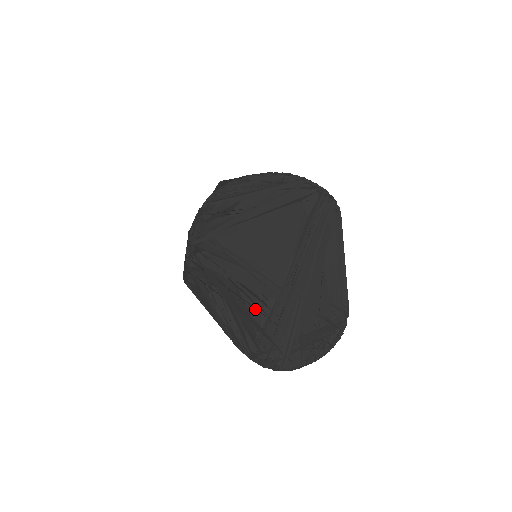
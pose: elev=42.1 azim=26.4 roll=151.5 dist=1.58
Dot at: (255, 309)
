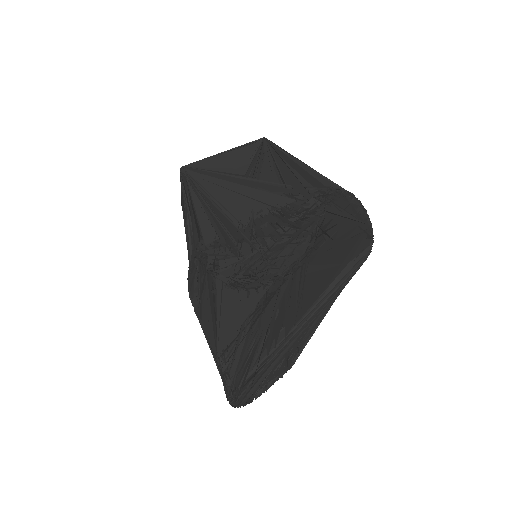
Dot at: (267, 342)
